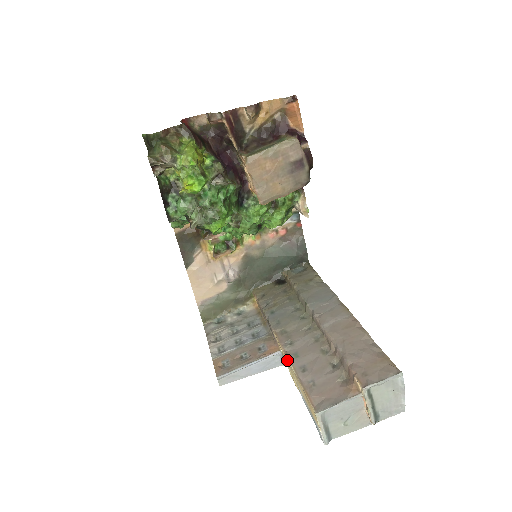
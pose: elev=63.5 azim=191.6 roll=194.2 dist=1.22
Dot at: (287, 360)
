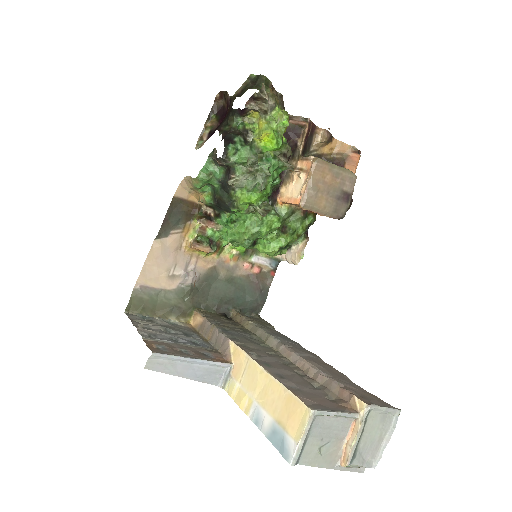
Dot at: (251, 368)
